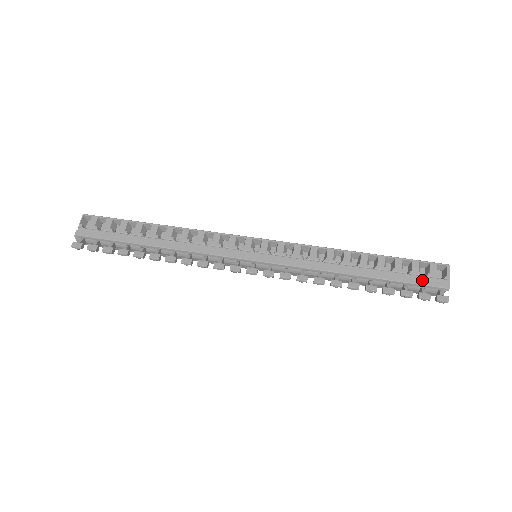
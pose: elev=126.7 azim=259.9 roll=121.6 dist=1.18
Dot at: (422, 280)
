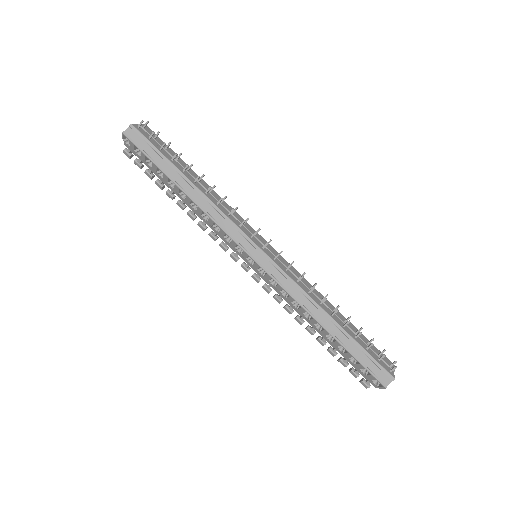
Dot at: (359, 371)
